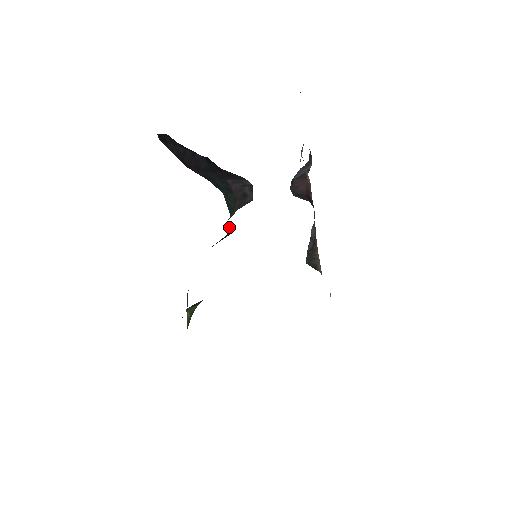
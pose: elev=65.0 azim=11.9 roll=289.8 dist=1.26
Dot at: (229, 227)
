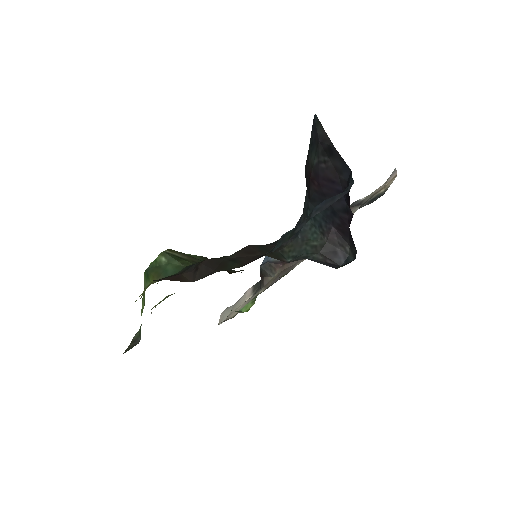
Dot at: (287, 248)
